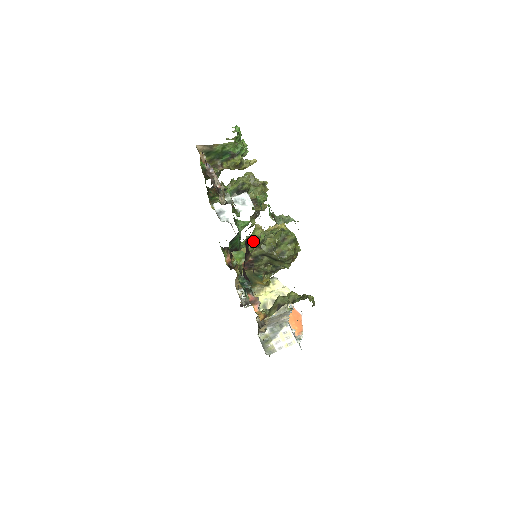
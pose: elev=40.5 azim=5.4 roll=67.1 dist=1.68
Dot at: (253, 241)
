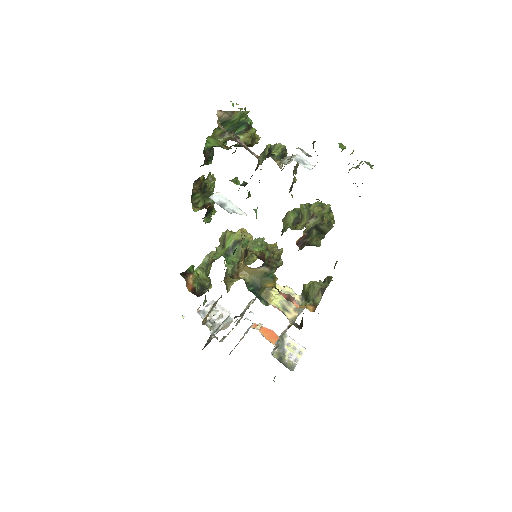
Dot at: (235, 247)
